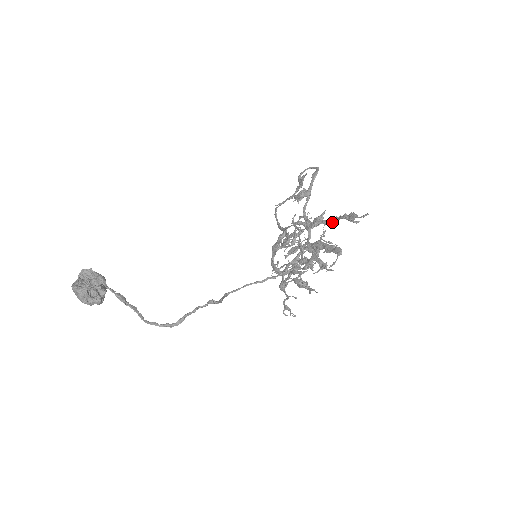
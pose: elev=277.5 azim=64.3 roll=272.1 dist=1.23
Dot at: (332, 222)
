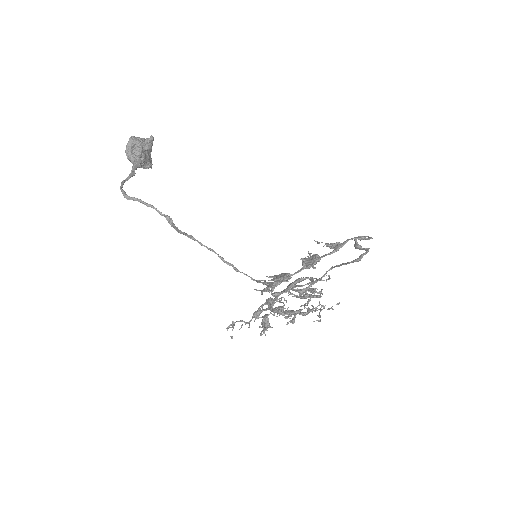
Dot at: (309, 261)
